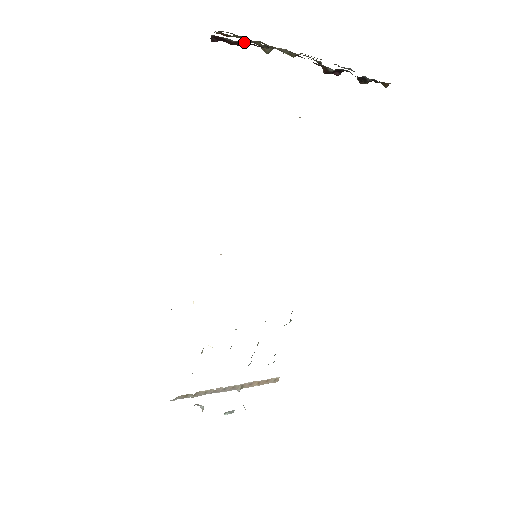
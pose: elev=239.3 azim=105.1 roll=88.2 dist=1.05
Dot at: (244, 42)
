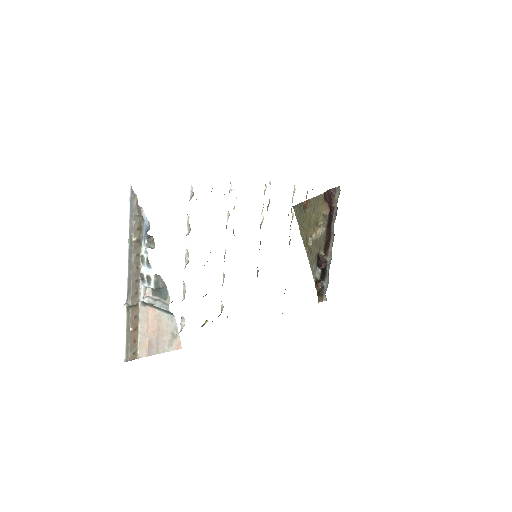
Dot at: (334, 205)
